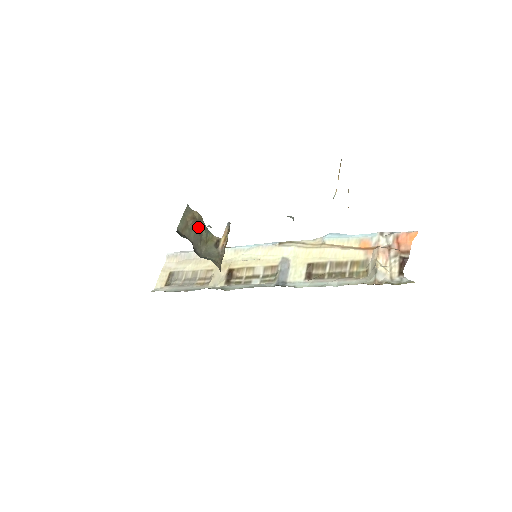
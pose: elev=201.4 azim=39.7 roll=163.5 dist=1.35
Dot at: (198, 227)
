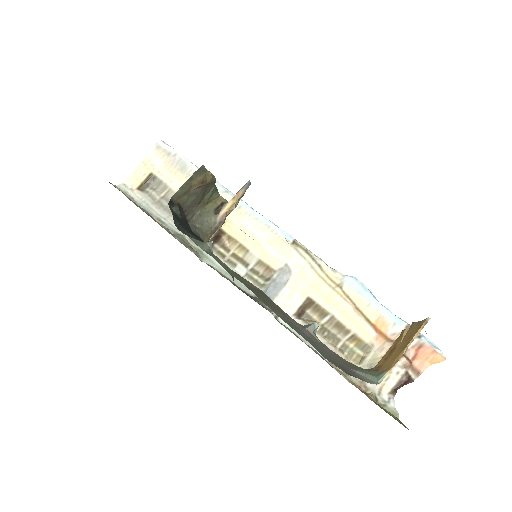
Dot at: (204, 191)
